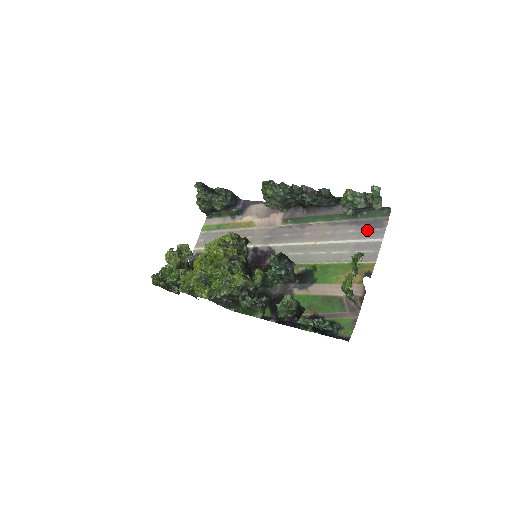
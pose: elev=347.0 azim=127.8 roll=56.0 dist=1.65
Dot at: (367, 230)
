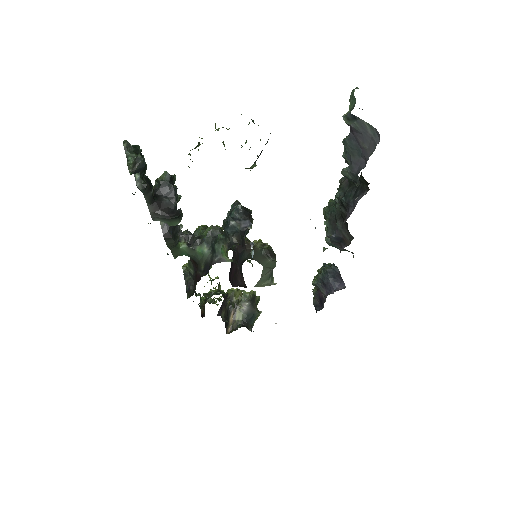
Dot at: occluded
